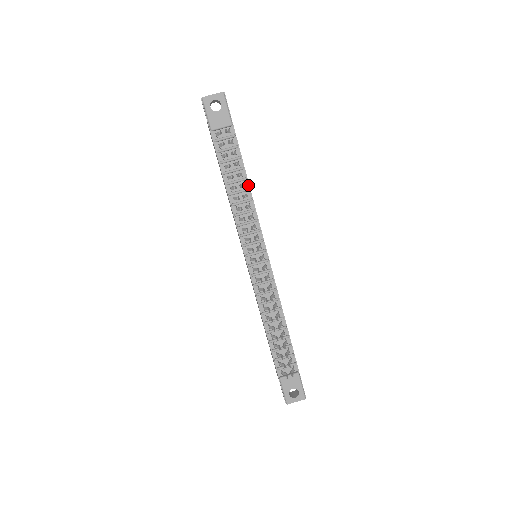
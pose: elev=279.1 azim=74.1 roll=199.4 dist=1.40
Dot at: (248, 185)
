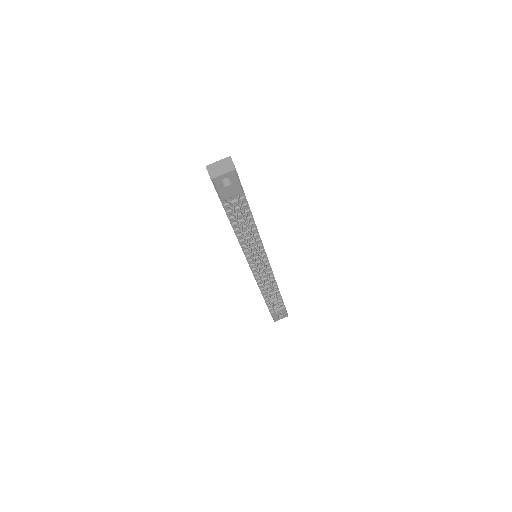
Dot at: (255, 225)
